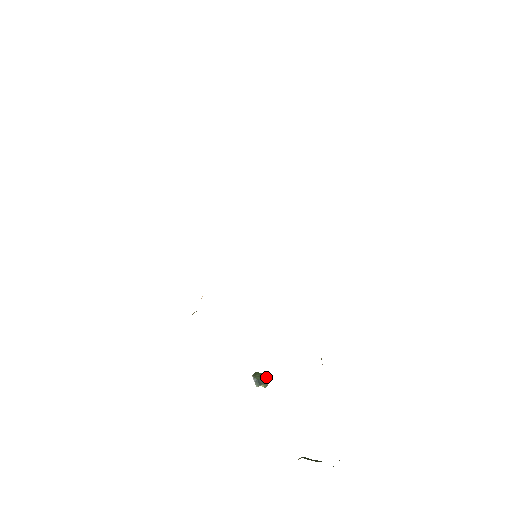
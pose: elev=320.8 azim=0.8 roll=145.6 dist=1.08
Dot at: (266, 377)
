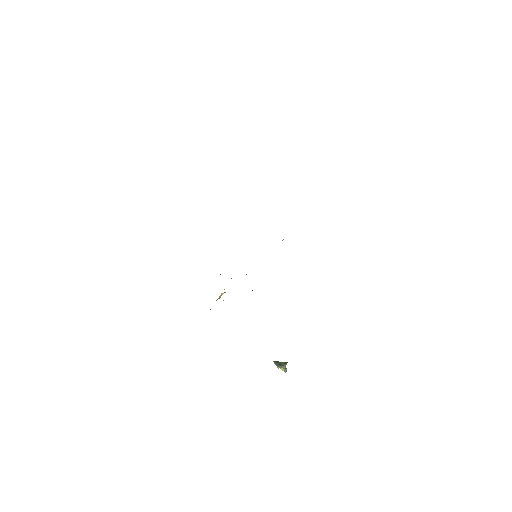
Dot at: (284, 362)
